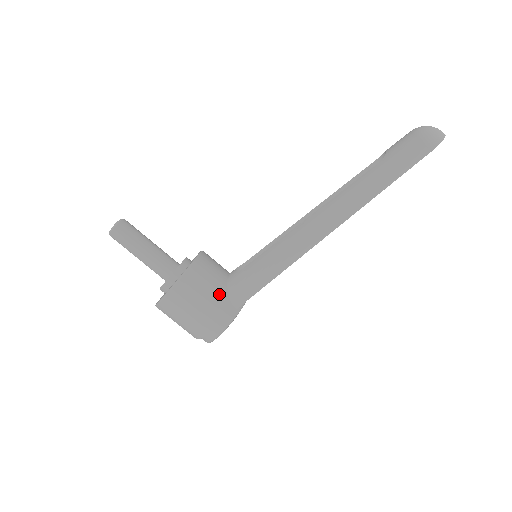
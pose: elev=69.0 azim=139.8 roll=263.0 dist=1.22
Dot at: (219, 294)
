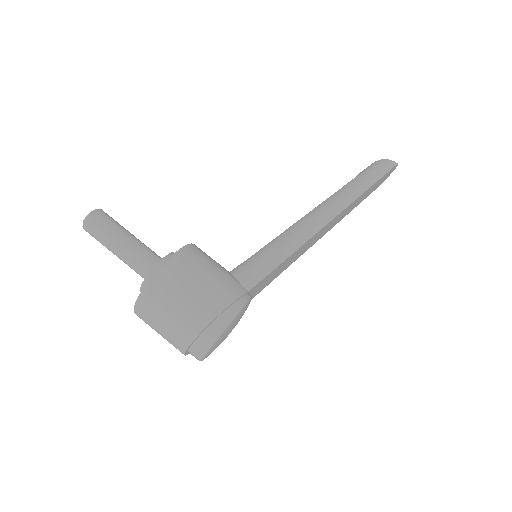
Dot at: (227, 274)
